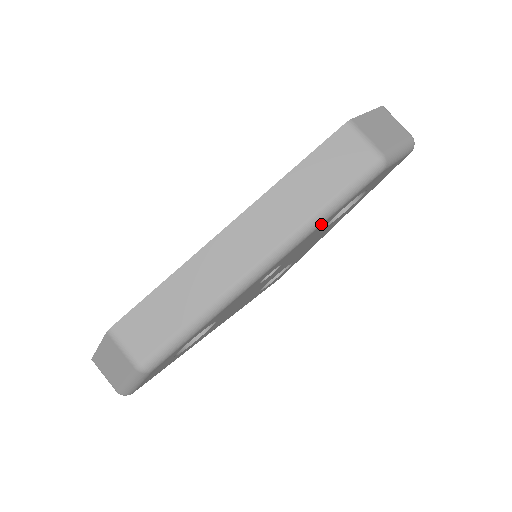
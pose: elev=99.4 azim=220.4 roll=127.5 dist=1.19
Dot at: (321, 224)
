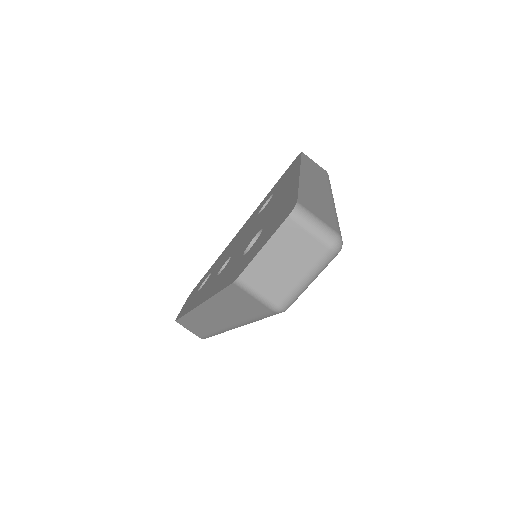
Dot at: occluded
